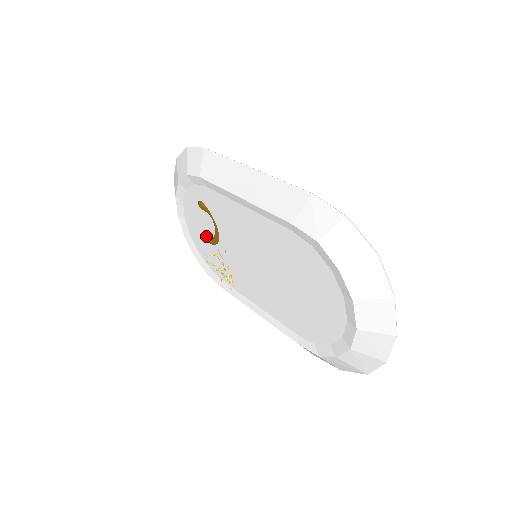
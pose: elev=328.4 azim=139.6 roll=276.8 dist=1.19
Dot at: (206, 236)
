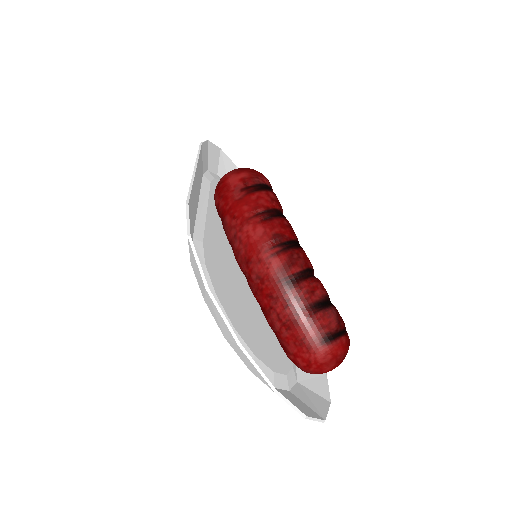
Dot at: occluded
